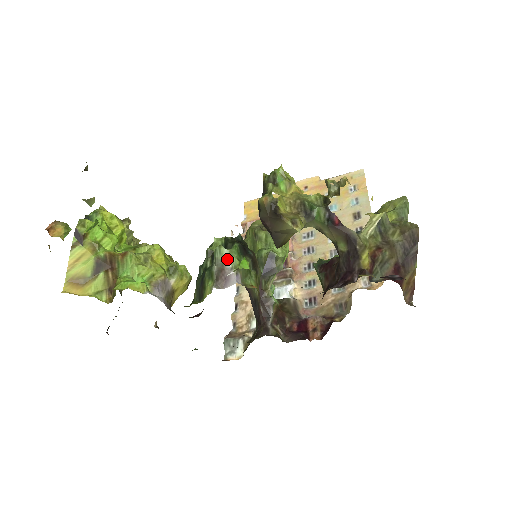
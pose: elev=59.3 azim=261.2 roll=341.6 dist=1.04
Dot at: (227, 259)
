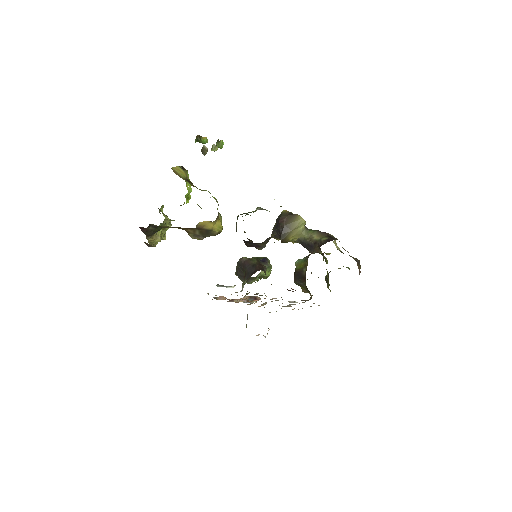
Dot at: occluded
